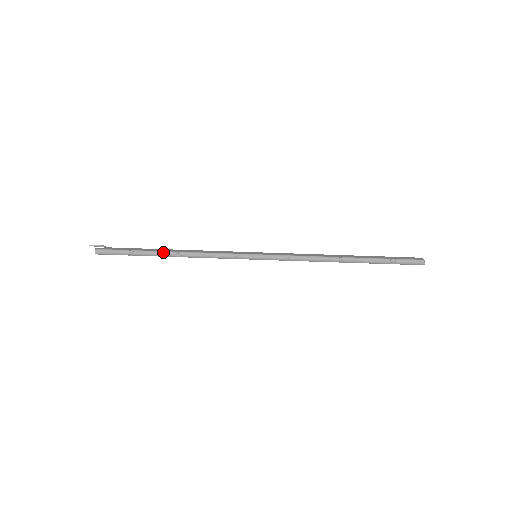
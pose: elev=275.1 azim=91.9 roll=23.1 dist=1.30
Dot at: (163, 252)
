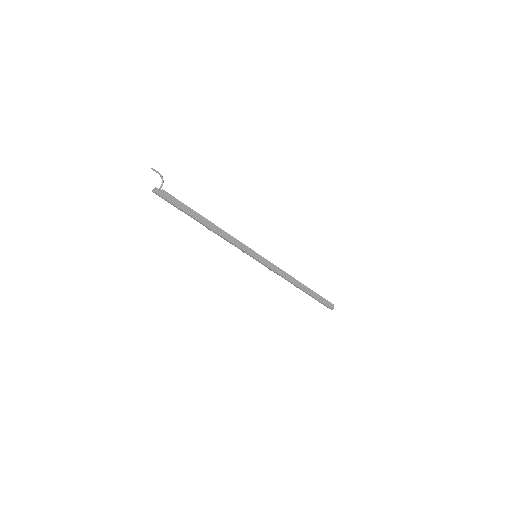
Dot at: (201, 223)
